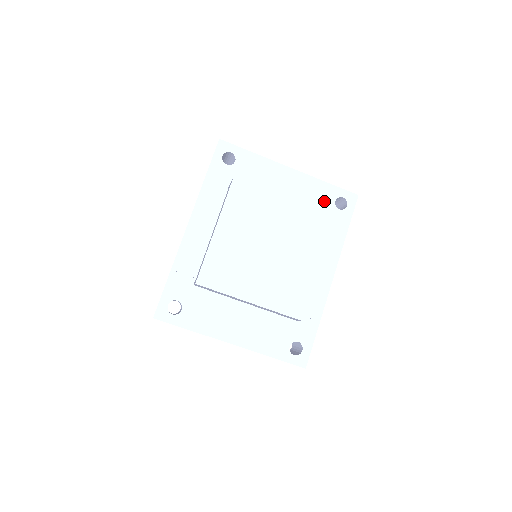
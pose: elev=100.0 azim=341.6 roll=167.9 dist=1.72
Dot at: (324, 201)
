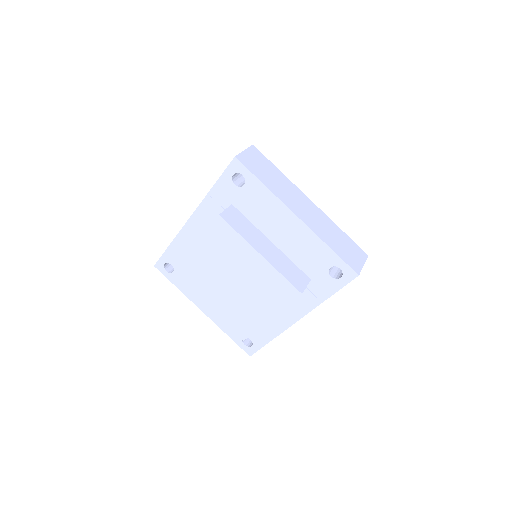
Dot at: (318, 262)
